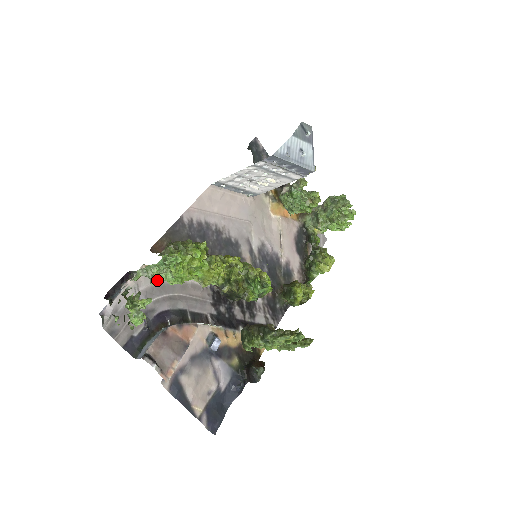
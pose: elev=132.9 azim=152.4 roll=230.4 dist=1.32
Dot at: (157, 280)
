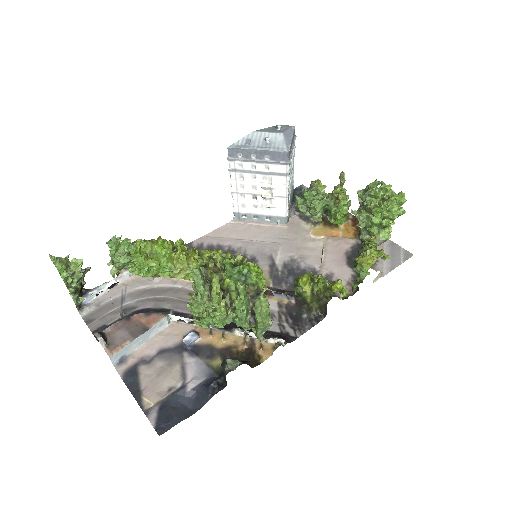
Dot at: (147, 285)
